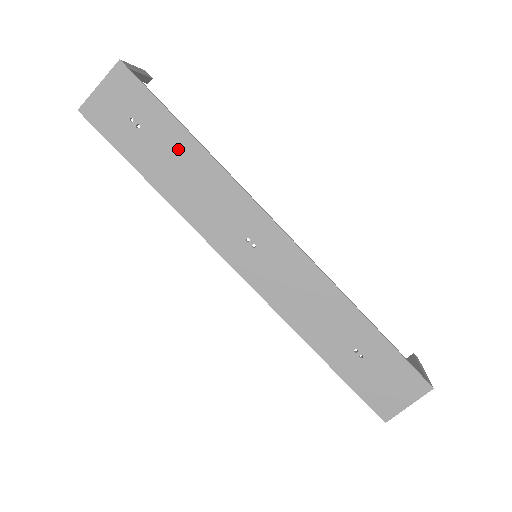
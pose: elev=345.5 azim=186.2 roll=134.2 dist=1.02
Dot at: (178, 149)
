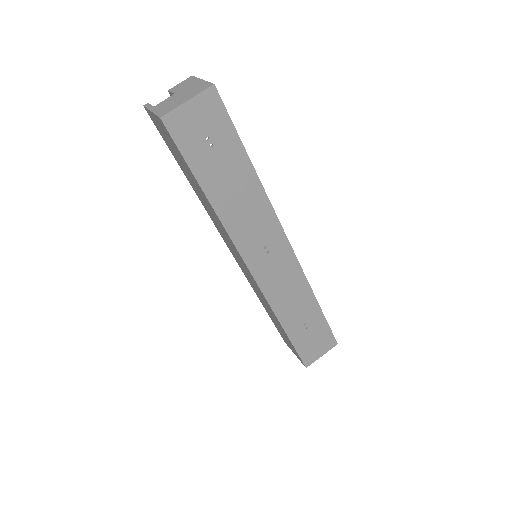
Dot at: (238, 171)
